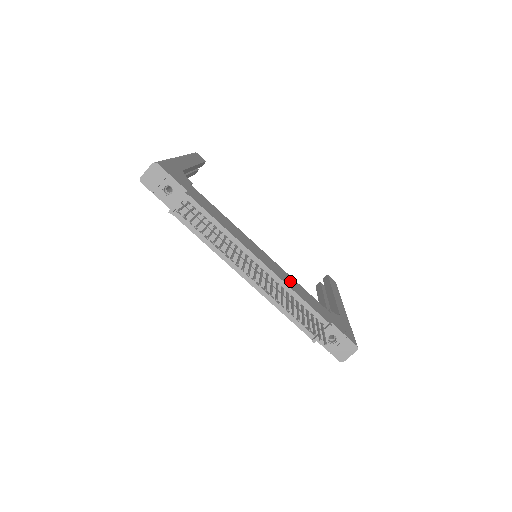
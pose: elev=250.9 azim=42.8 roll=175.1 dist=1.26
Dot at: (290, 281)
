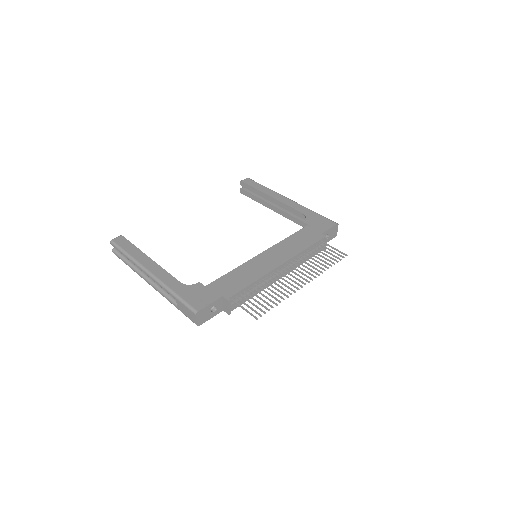
Dot at: (290, 247)
